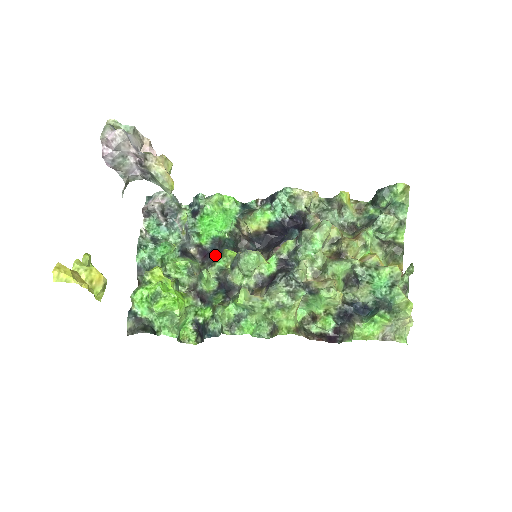
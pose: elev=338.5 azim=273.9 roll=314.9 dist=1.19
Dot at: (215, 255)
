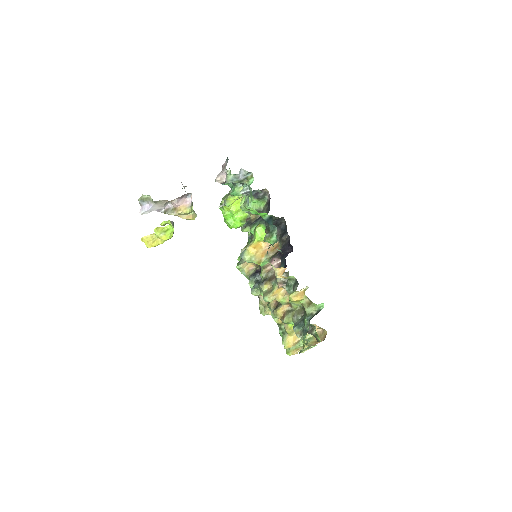
Dot at: (269, 210)
